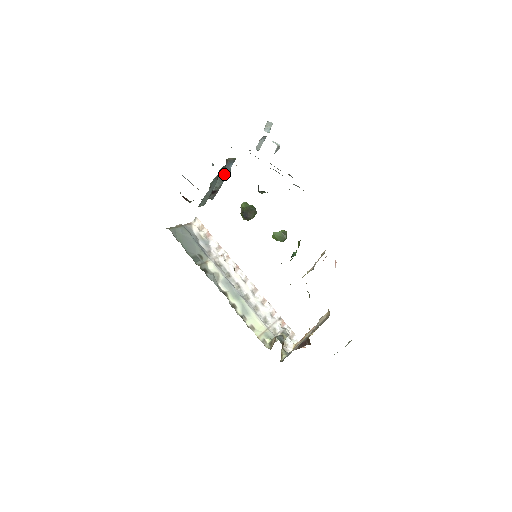
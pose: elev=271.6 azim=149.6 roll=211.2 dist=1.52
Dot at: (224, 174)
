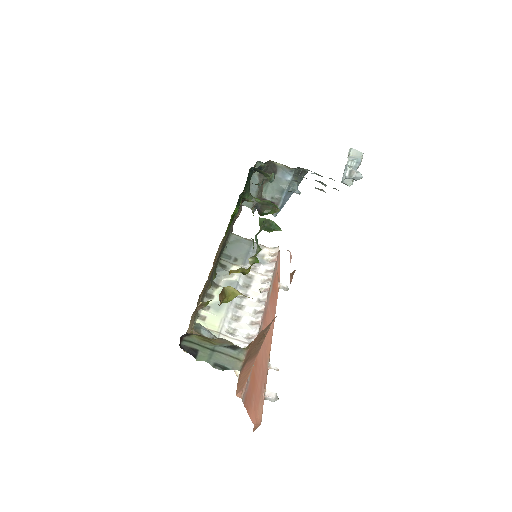
Dot at: (280, 184)
